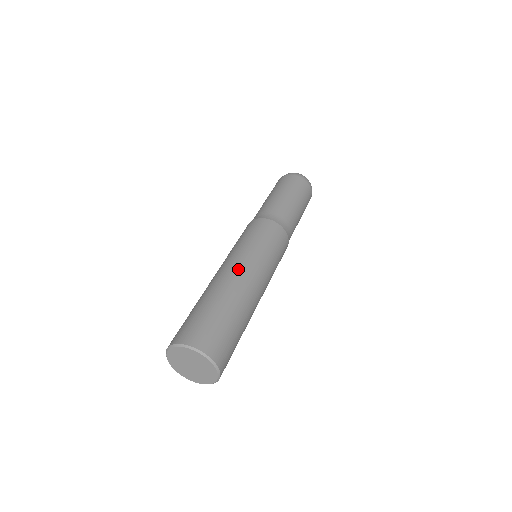
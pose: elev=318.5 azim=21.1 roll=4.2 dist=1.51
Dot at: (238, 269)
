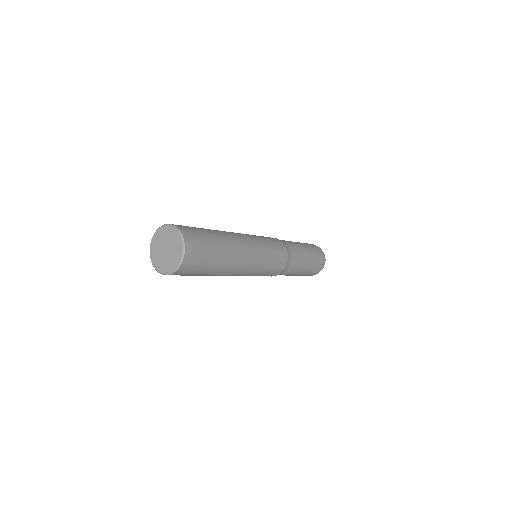
Dot at: occluded
